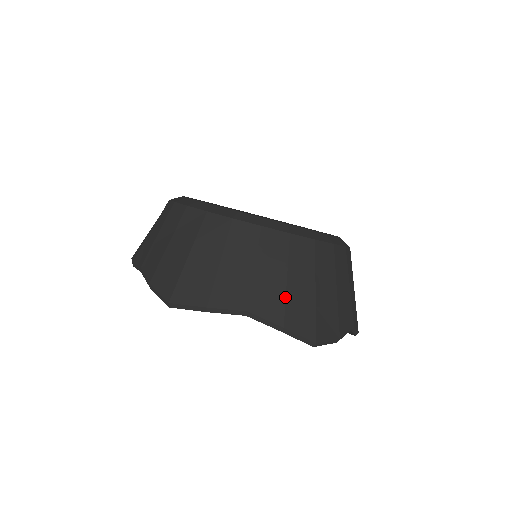
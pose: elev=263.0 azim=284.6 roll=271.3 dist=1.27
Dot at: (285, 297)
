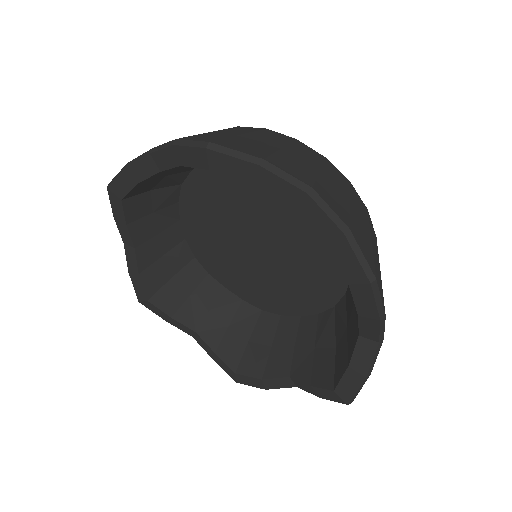
Dot at: (349, 211)
